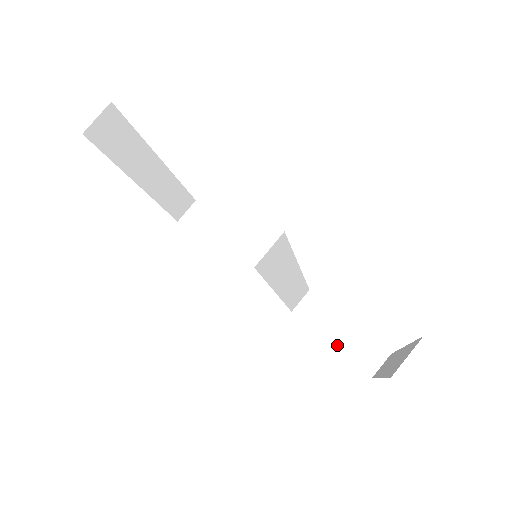
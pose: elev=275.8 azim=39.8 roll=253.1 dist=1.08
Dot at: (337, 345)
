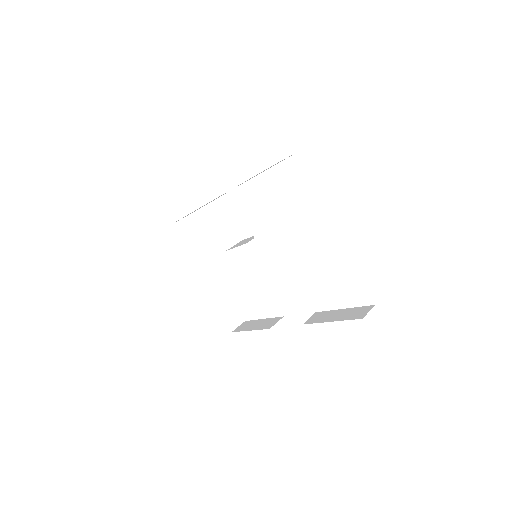
Dot at: (335, 320)
